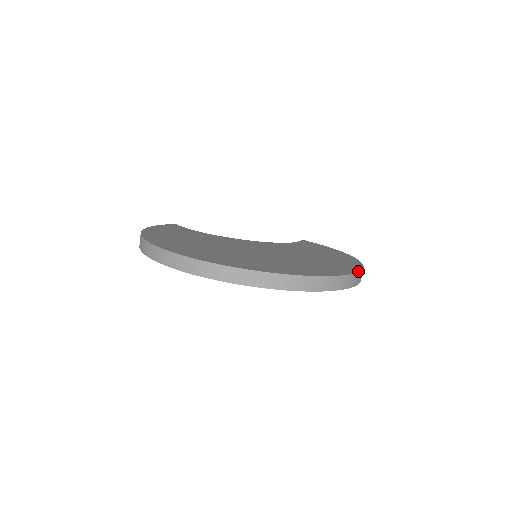
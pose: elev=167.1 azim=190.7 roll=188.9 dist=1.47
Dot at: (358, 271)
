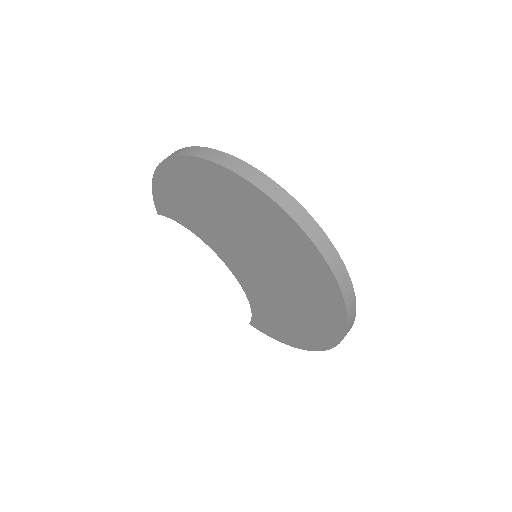
Dot at: occluded
